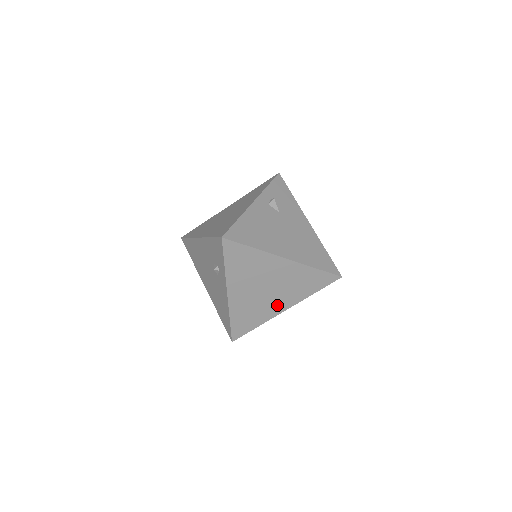
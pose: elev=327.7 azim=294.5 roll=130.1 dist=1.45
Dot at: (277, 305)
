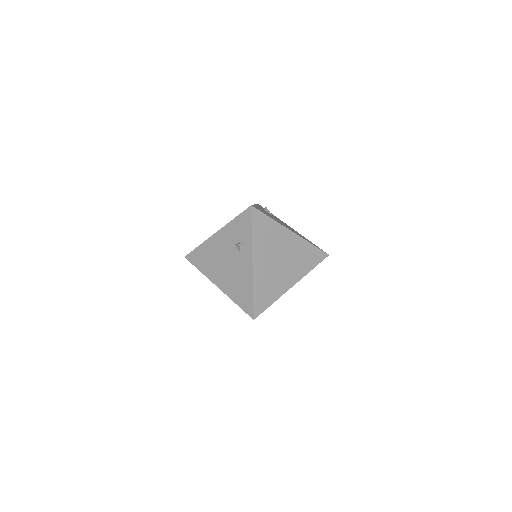
Dot at: (287, 279)
